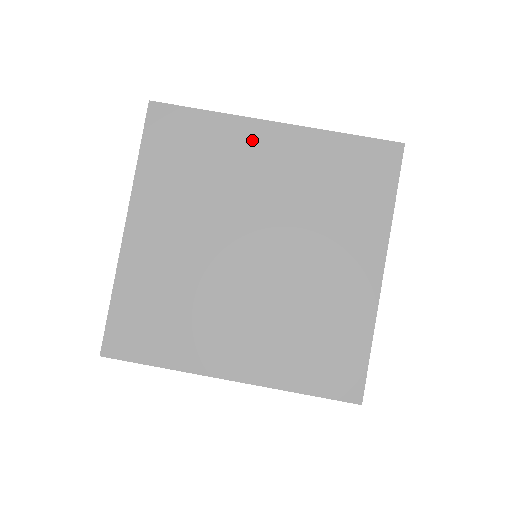
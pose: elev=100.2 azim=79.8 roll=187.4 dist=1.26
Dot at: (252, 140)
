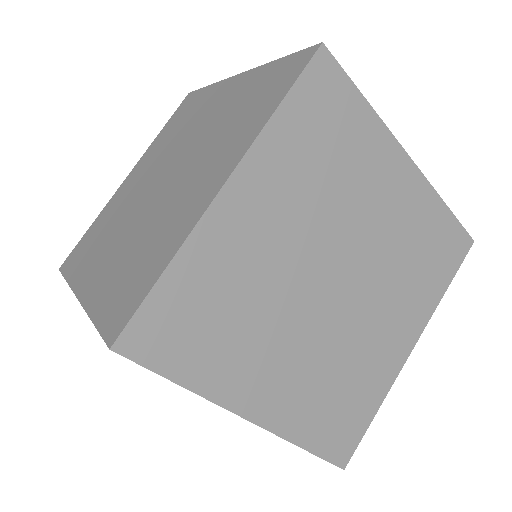
Dot at: occluded
